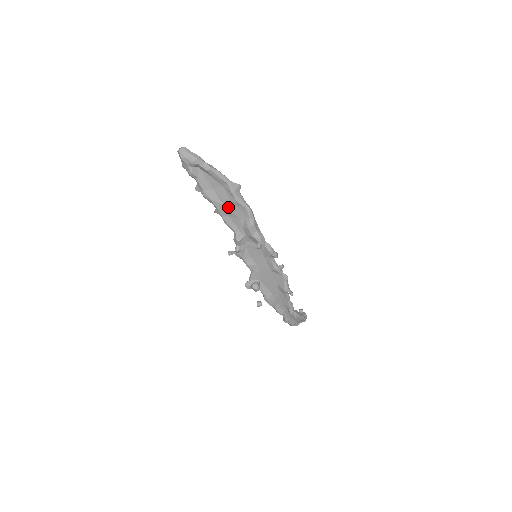
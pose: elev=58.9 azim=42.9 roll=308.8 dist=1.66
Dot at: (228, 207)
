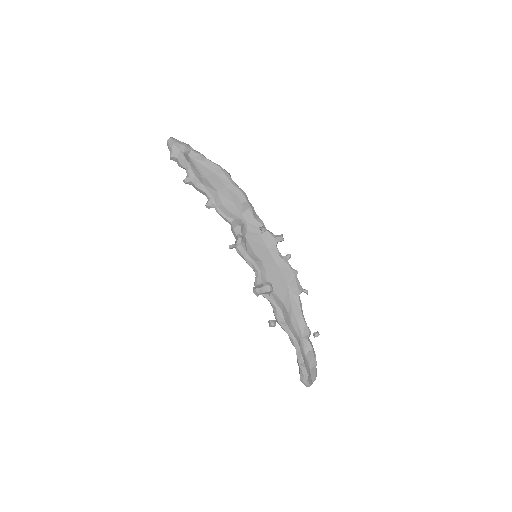
Dot at: (223, 193)
